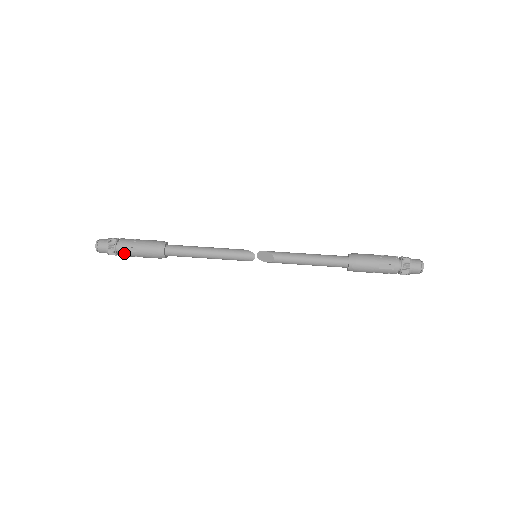
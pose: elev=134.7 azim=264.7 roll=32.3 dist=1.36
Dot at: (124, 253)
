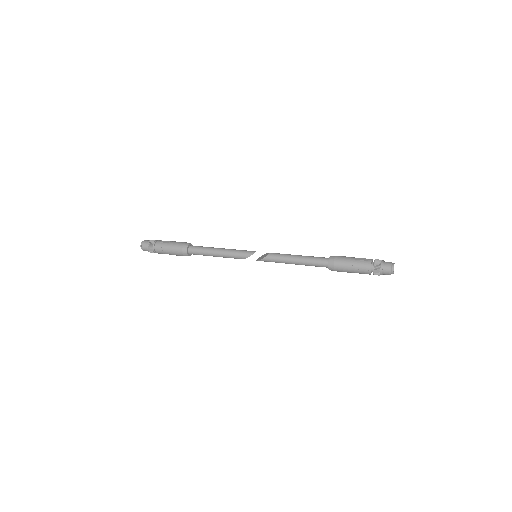
Dot at: (160, 244)
